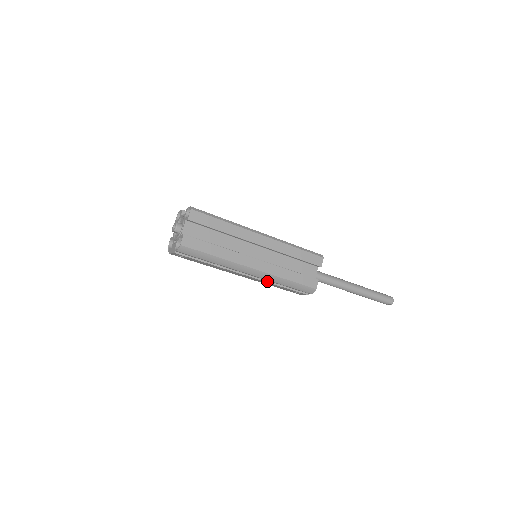
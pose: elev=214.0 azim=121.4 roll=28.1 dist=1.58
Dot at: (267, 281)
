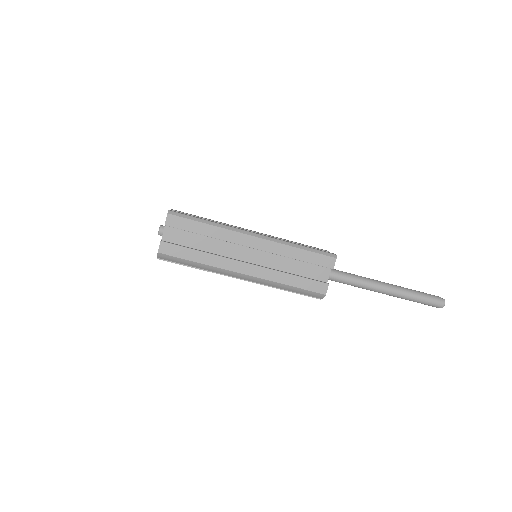
Dot at: (266, 285)
